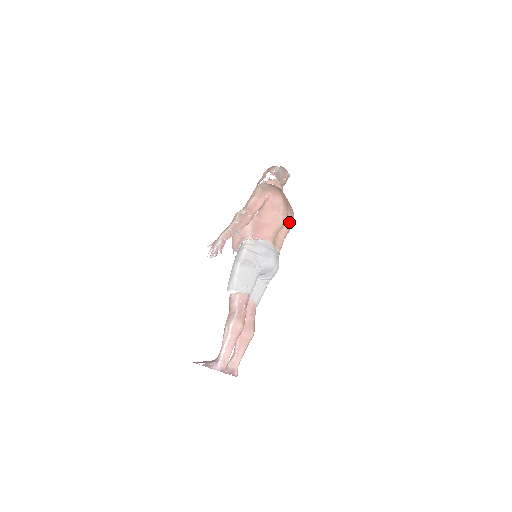
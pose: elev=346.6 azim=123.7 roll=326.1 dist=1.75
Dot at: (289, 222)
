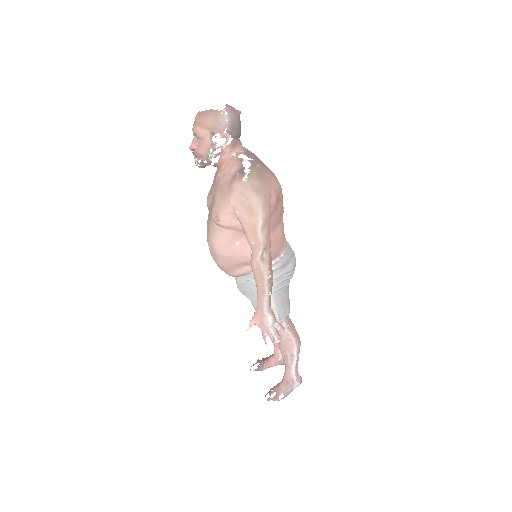
Dot at: occluded
